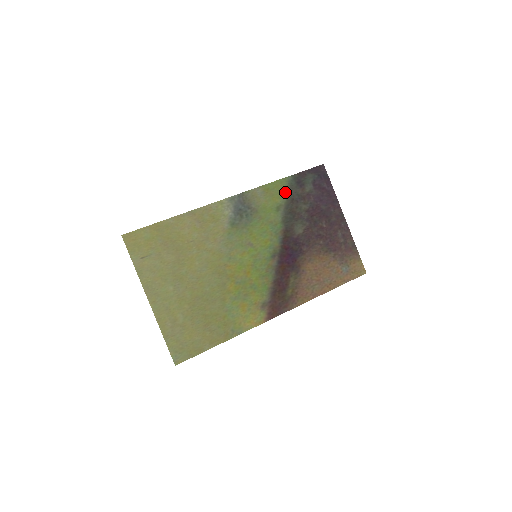
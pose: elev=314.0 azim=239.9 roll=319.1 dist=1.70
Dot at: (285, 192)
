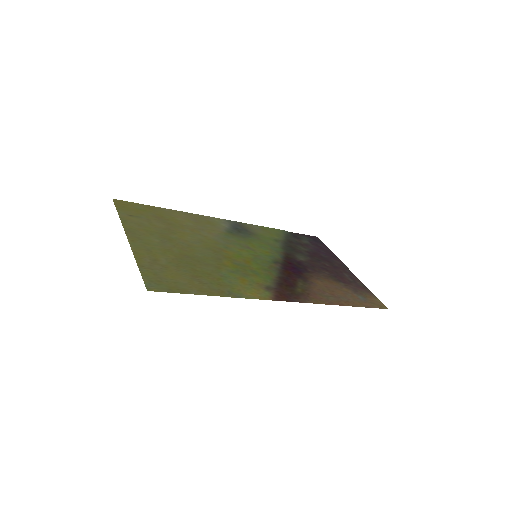
Dot at: (282, 236)
